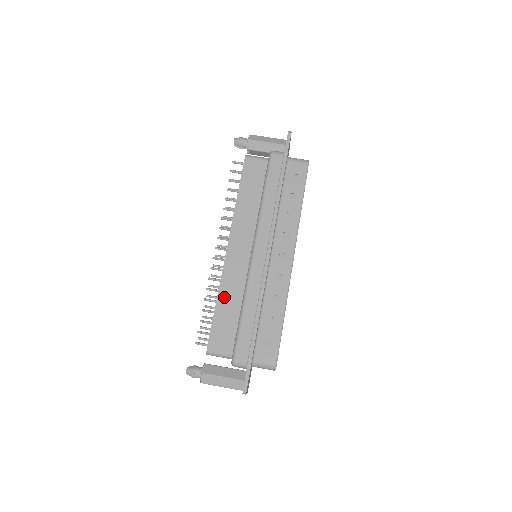
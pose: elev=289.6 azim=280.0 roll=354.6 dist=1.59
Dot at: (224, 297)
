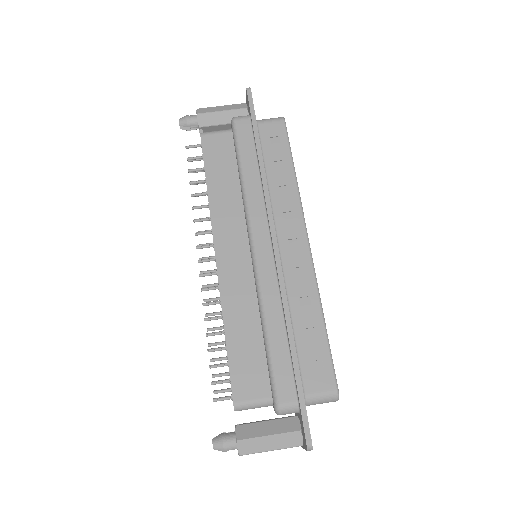
Dot at: (233, 322)
